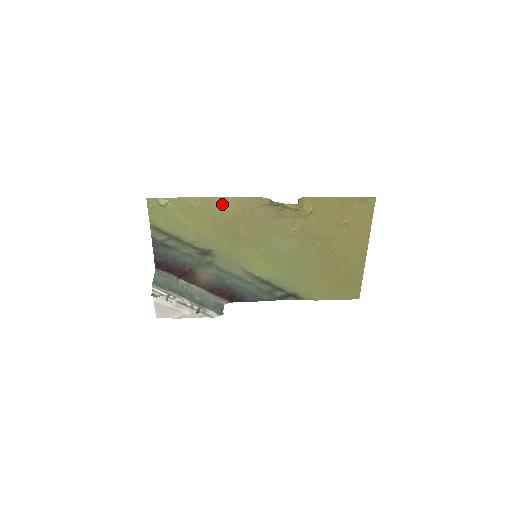
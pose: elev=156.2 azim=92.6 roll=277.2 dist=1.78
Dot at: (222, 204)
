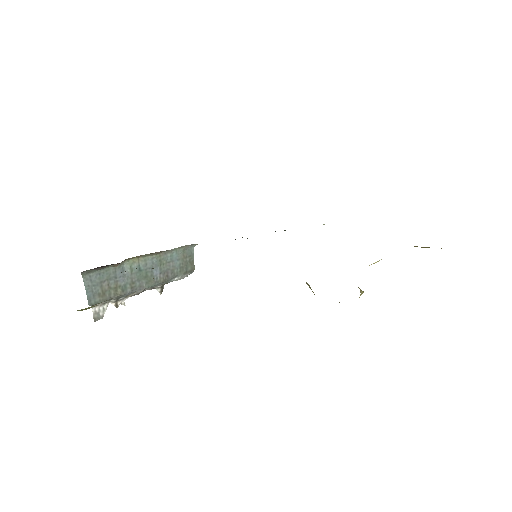
Dot at: occluded
